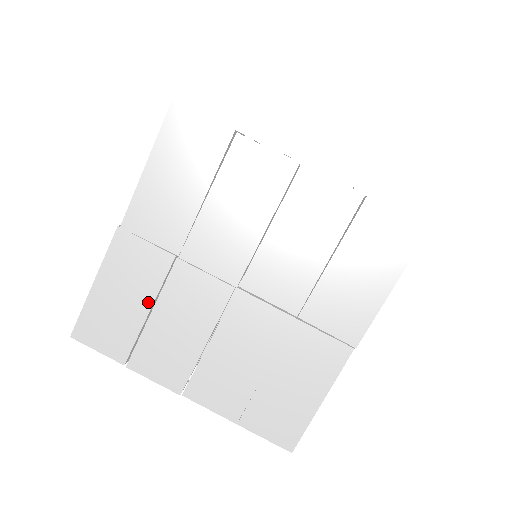
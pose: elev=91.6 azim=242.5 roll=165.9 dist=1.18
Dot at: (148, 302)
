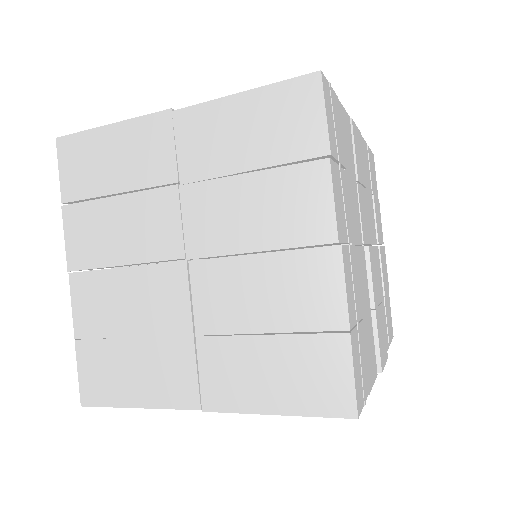
Dot at: (125, 186)
